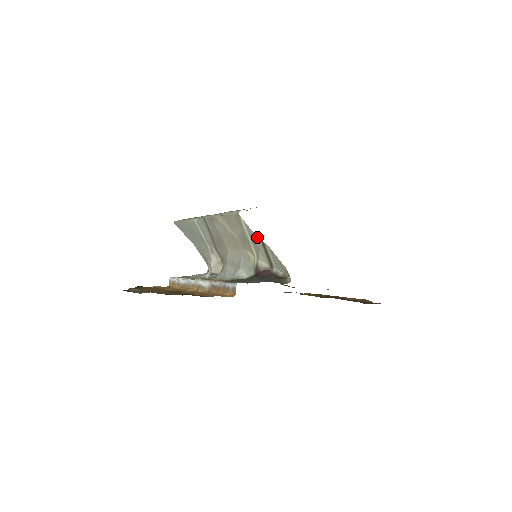
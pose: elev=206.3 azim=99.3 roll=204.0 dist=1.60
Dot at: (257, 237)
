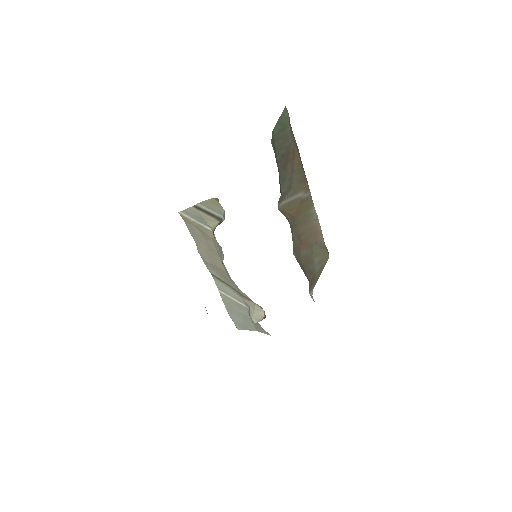
Dot at: (192, 209)
